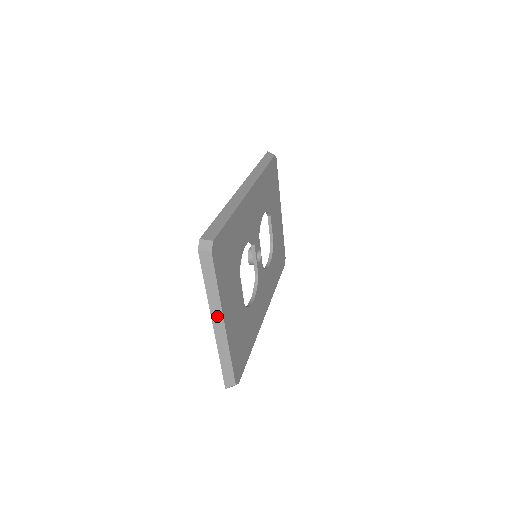
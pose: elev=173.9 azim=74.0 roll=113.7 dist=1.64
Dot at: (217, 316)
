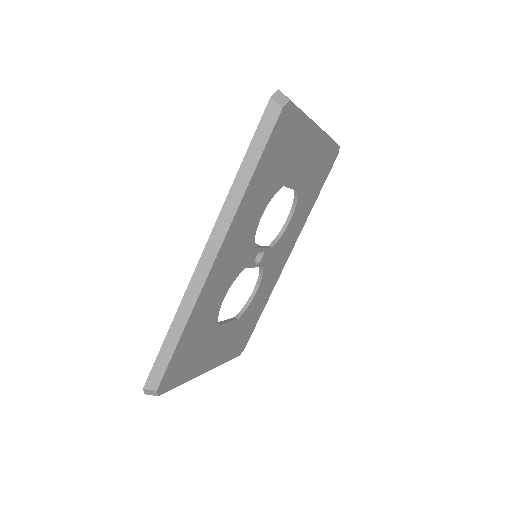
Dot at: occluded
